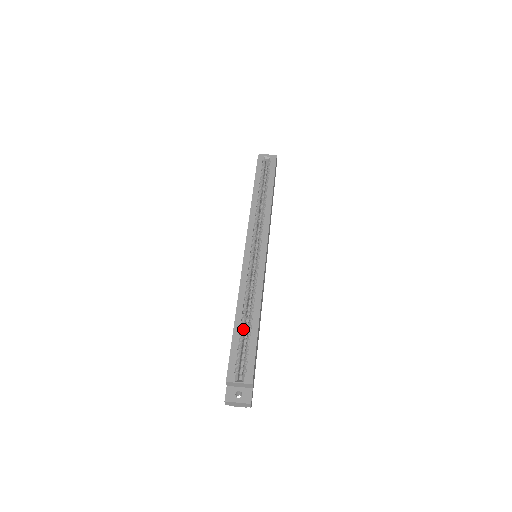
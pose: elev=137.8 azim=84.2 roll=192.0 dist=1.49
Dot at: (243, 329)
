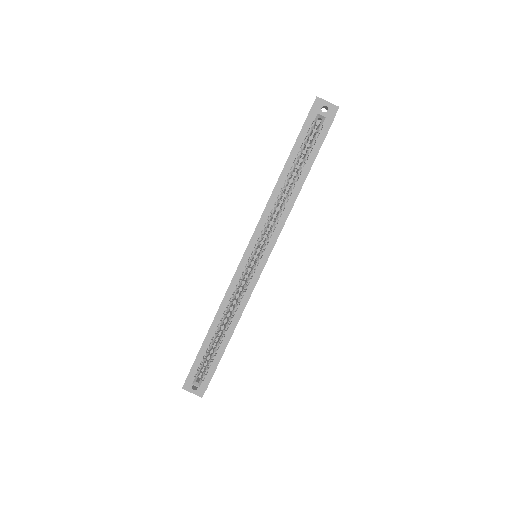
Dot at: (214, 340)
